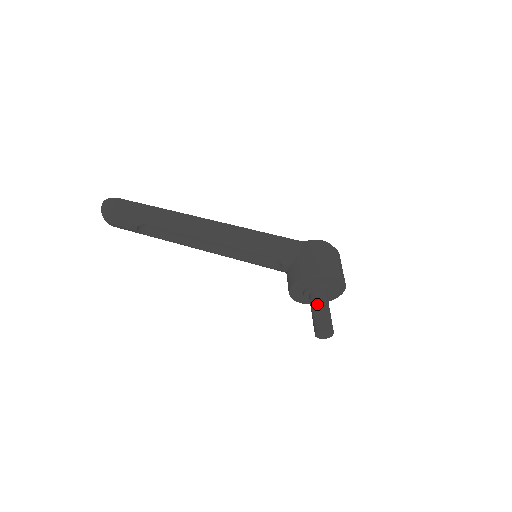
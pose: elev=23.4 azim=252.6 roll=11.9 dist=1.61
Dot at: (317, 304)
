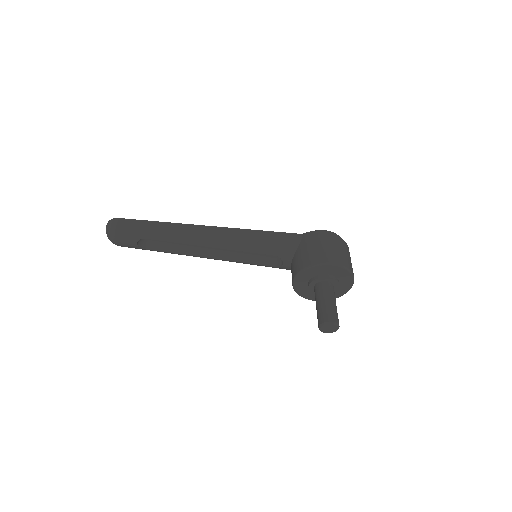
Dot at: (319, 296)
